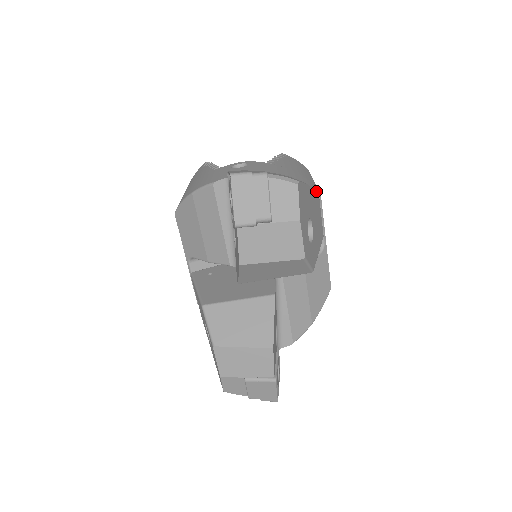
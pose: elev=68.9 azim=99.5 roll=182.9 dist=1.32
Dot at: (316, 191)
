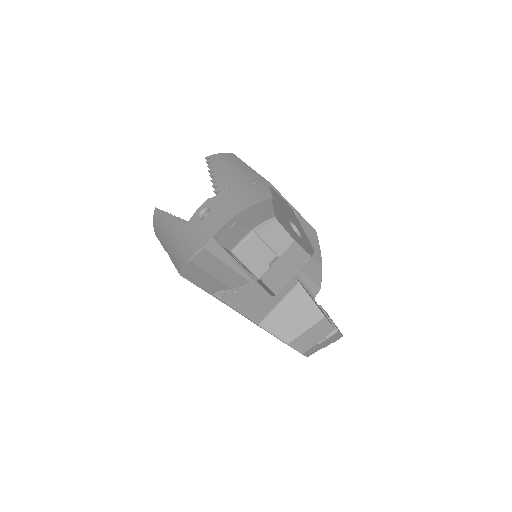
Dot at: (271, 189)
